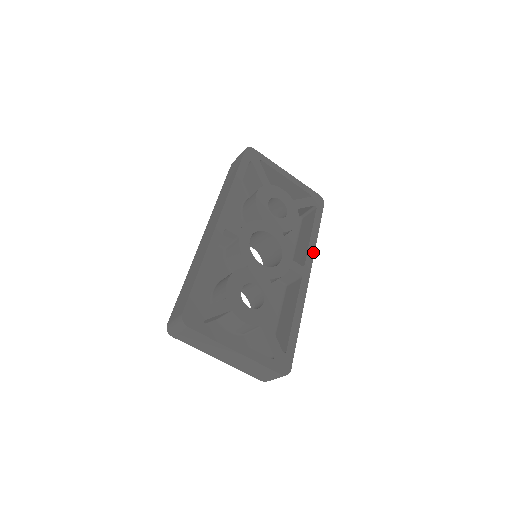
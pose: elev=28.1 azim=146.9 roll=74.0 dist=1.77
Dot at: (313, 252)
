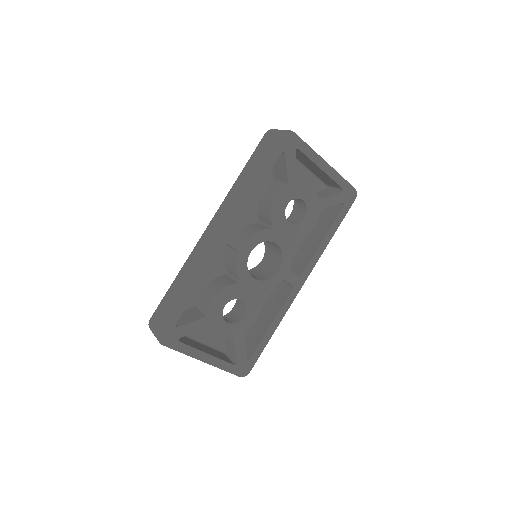
Dot at: (317, 259)
